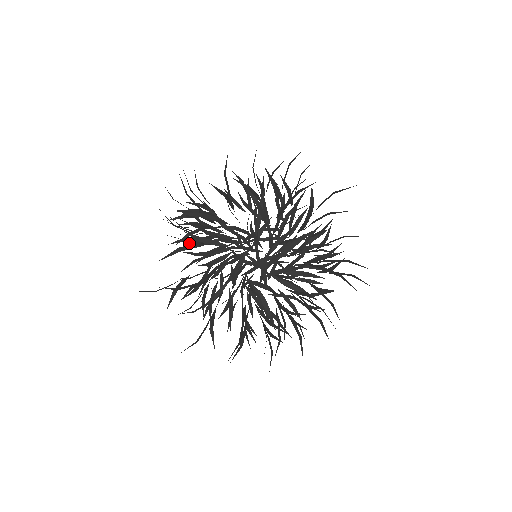
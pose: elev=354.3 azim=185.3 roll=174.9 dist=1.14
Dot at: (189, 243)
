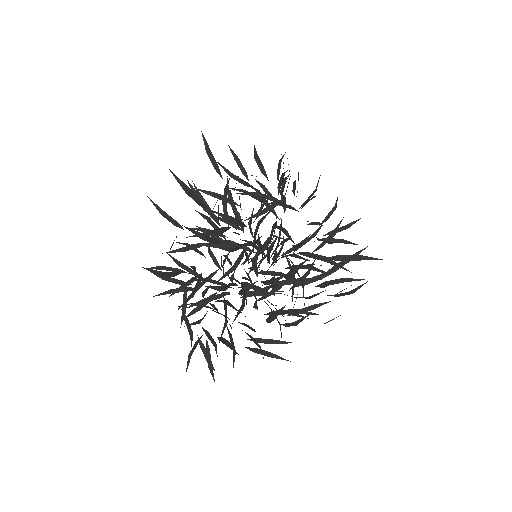
Dot at: (230, 197)
